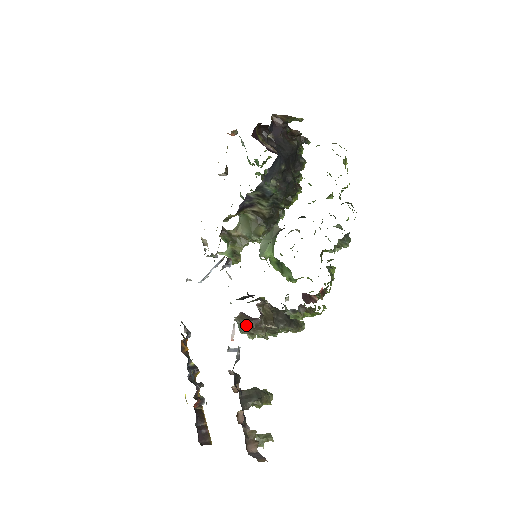
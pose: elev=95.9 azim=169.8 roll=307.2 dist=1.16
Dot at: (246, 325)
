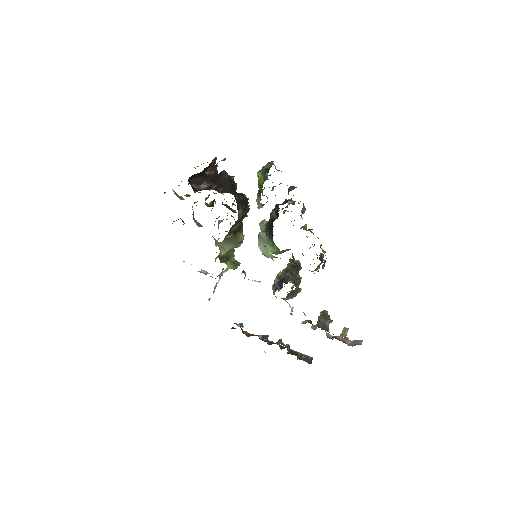
Dot at: (292, 296)
